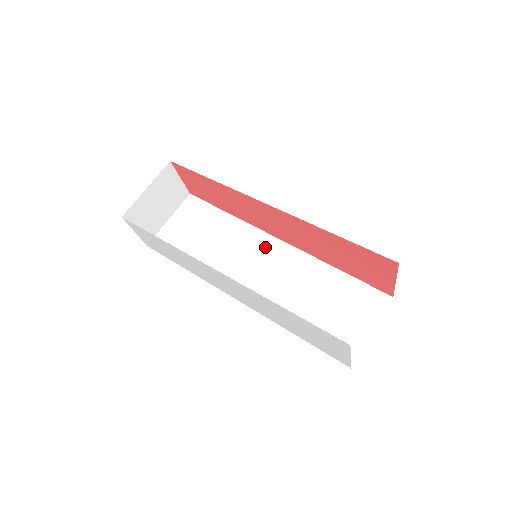
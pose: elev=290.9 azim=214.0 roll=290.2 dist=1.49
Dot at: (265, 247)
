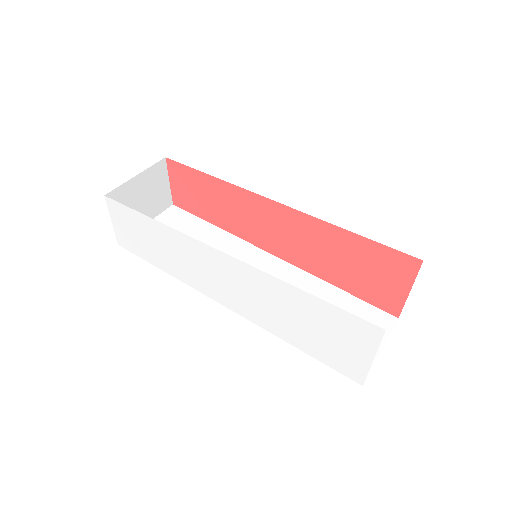
Dot at: (257, 260)
